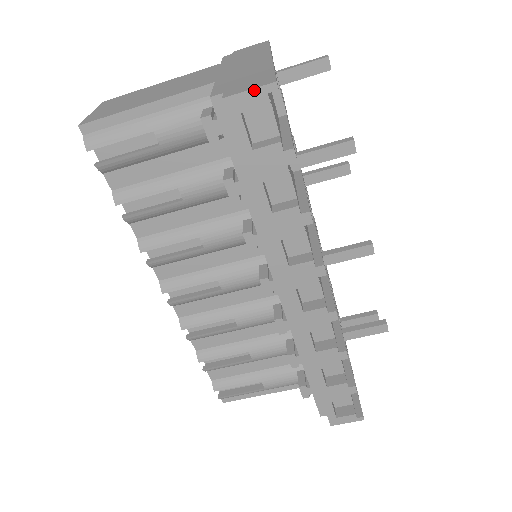
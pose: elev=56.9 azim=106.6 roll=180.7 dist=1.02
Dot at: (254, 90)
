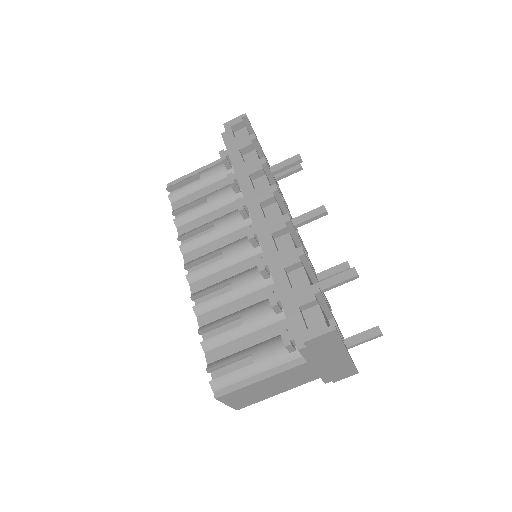
Dot at: (236, 118)
